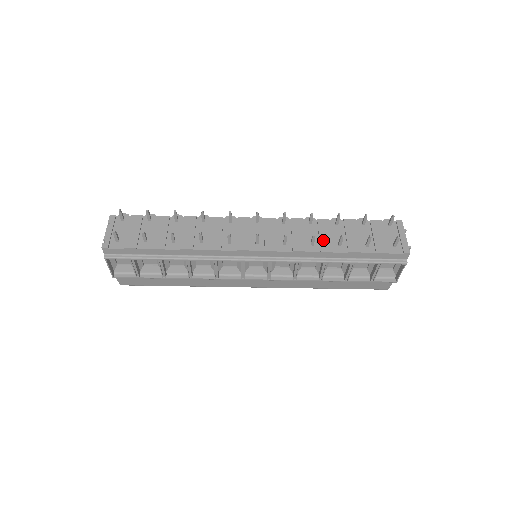
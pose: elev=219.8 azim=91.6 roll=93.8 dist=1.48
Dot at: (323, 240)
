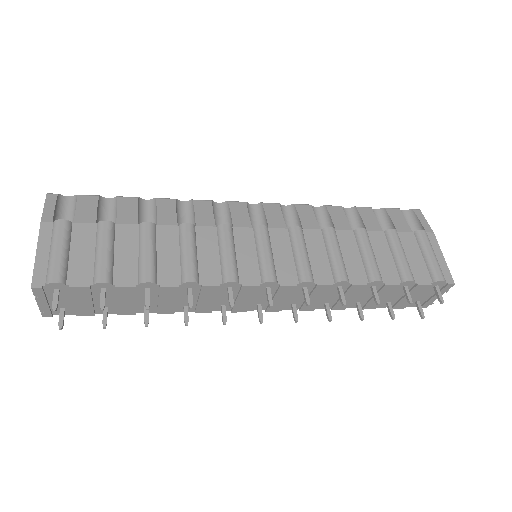
Dot at: occluded
